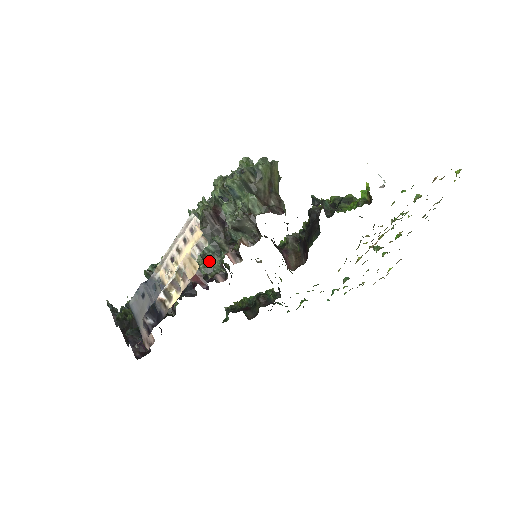
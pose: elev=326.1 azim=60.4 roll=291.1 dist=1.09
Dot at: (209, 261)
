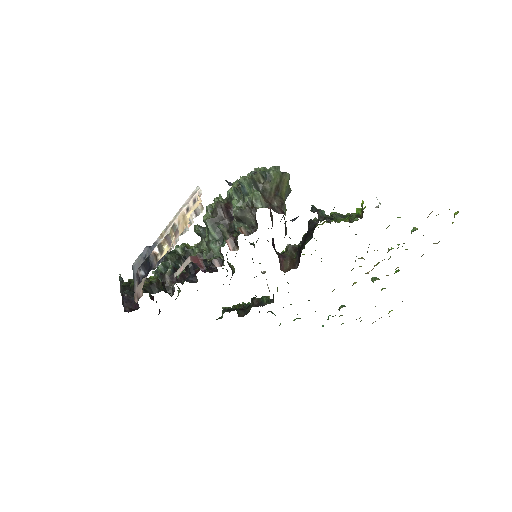
Dot at: (211, 248)
